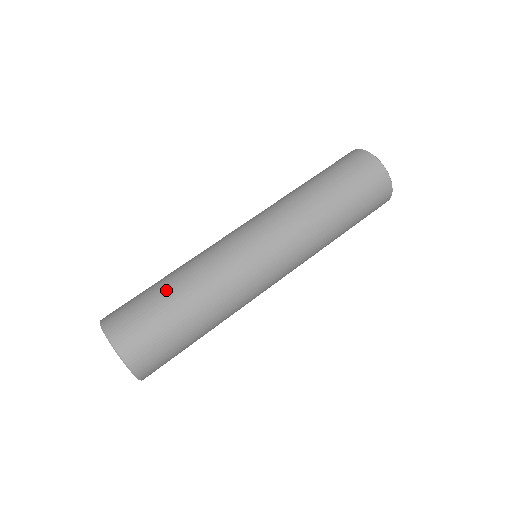
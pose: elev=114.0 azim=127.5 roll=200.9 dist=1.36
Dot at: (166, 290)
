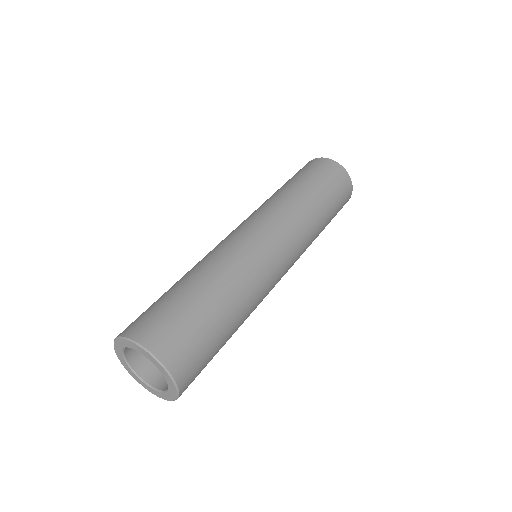
Dot at: (175, 285)
